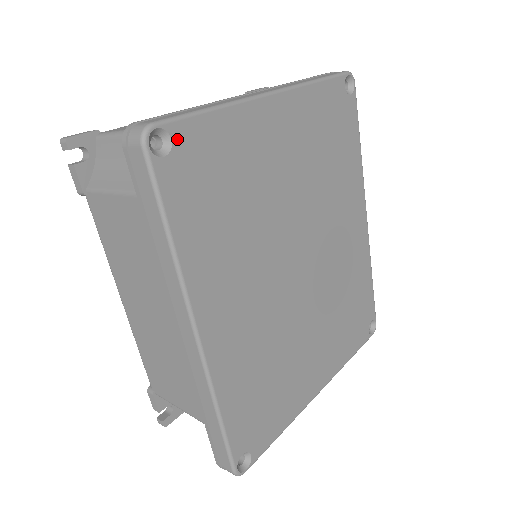
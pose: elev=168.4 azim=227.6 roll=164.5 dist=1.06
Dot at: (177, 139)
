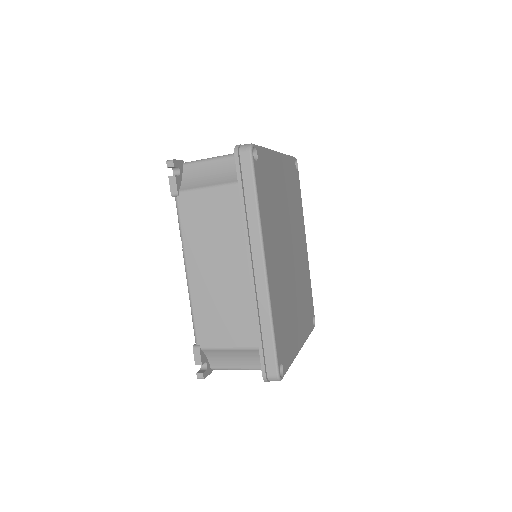
Dot at: (258, 155)
